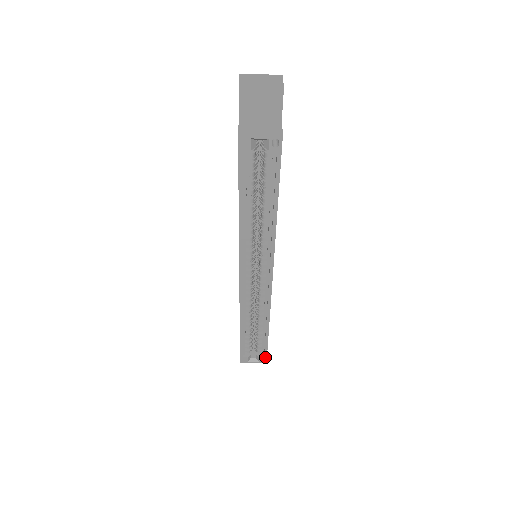
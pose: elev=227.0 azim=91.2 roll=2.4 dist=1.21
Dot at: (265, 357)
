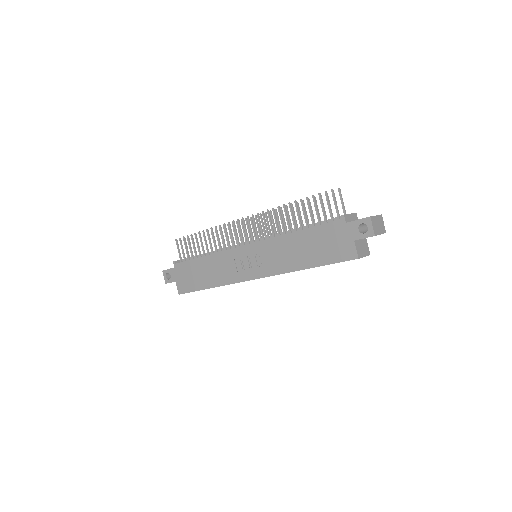
Dot at: occluded
